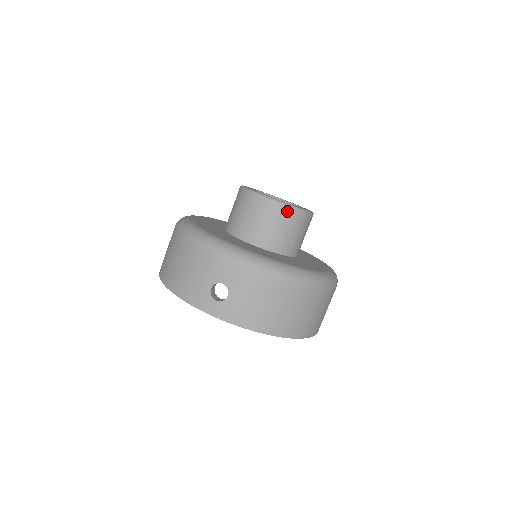
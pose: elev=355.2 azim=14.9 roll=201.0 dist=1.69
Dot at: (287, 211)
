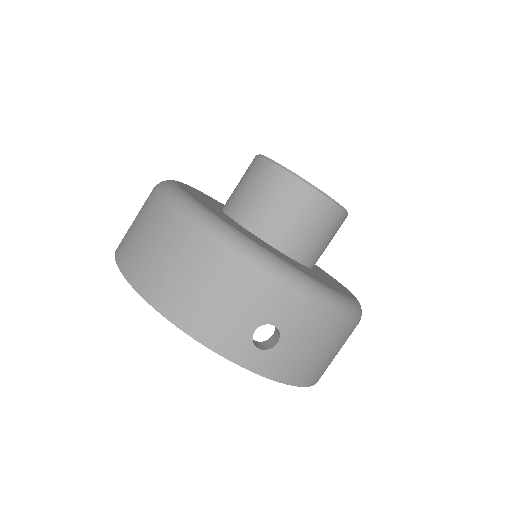
Dot at: (337, 214)
